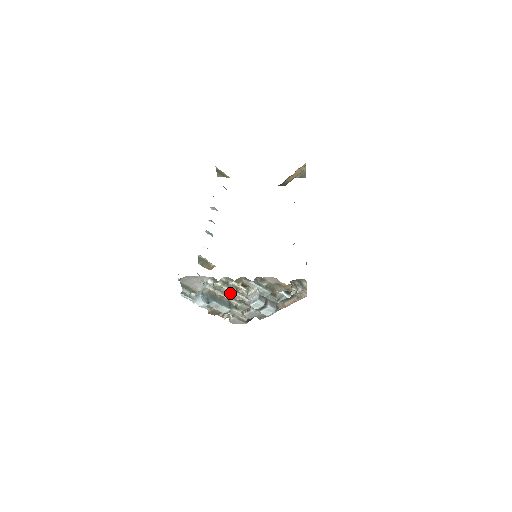
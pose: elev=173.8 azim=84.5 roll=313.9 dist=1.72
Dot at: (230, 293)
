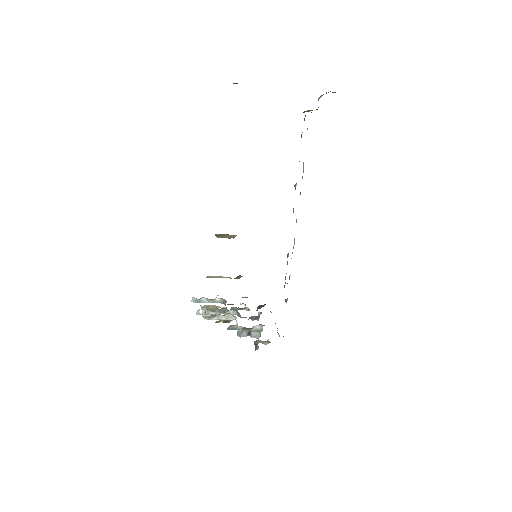
Dot at: (226, 310)
